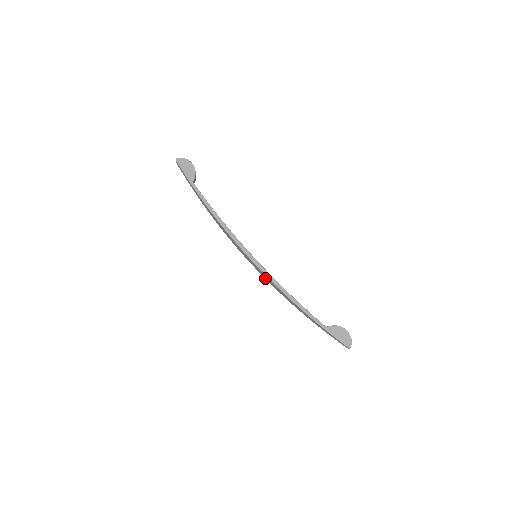
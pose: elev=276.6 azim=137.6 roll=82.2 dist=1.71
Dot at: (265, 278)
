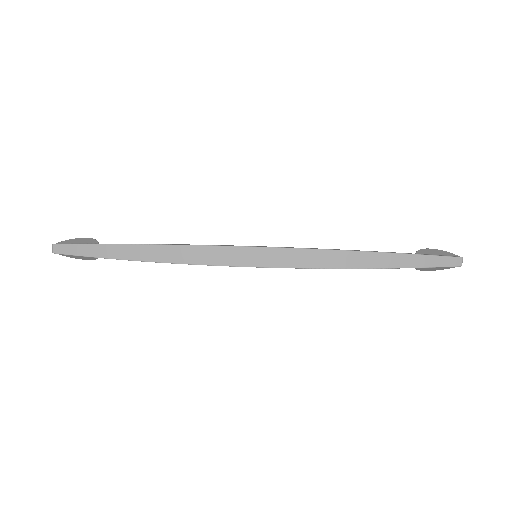
Dot at: (293, 266)
